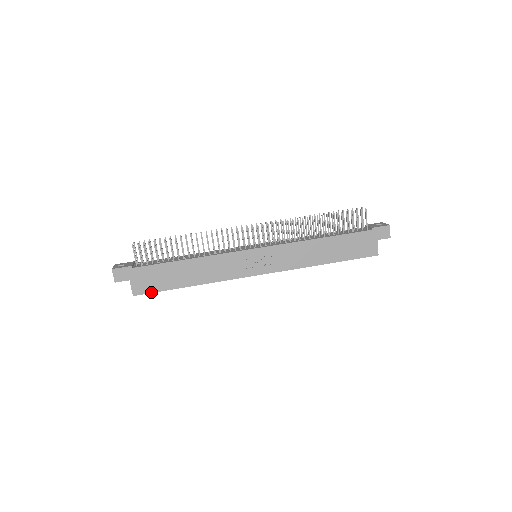
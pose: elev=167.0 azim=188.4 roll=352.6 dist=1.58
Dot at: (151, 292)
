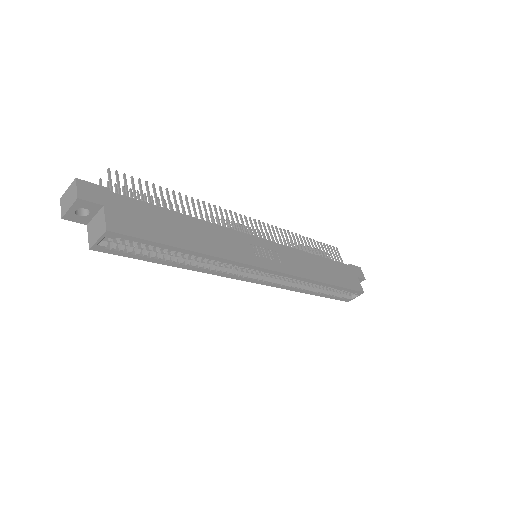
Dot at: (137, 236)
